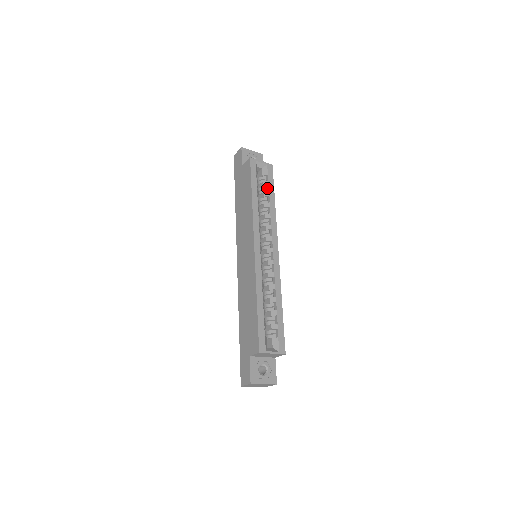
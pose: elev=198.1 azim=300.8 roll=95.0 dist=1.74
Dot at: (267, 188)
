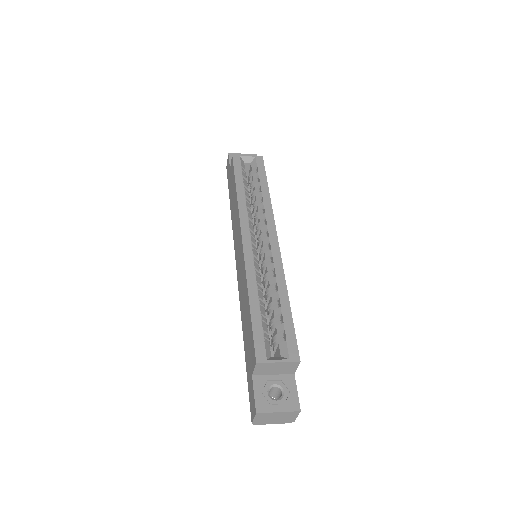
Dot at: (258, 179)
